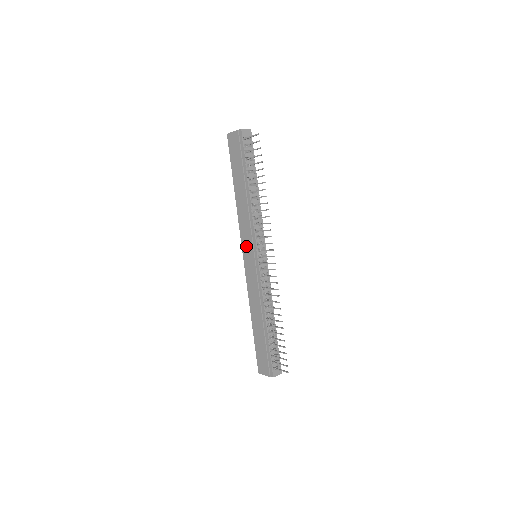
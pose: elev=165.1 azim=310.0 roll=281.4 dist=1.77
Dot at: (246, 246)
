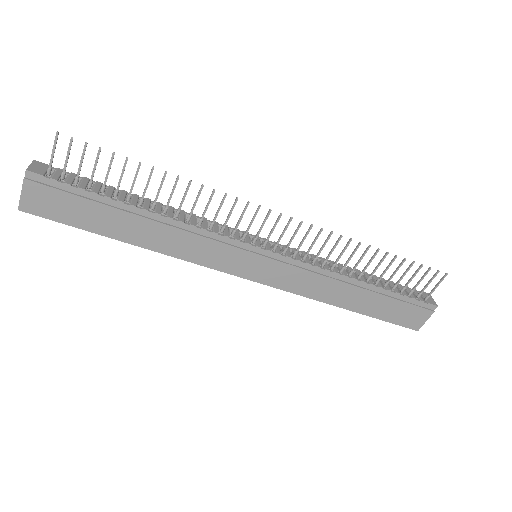
Dot at: (235, 264)
